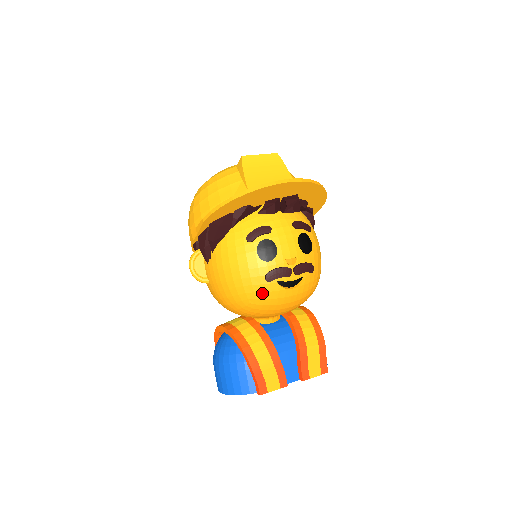
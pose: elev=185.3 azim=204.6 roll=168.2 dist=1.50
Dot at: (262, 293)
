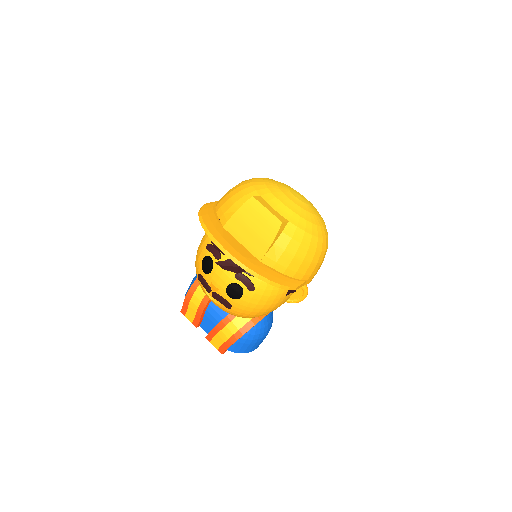
Dot at: occluded
